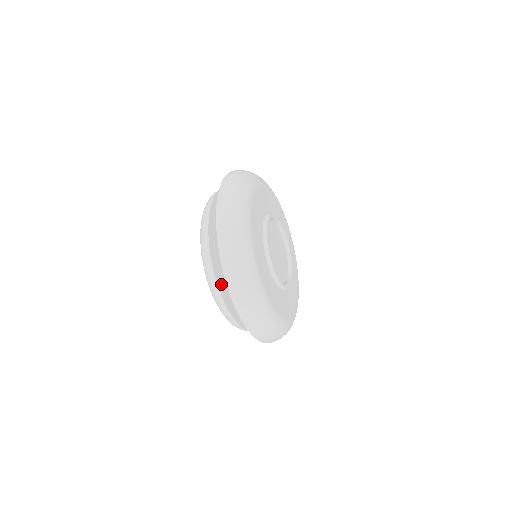
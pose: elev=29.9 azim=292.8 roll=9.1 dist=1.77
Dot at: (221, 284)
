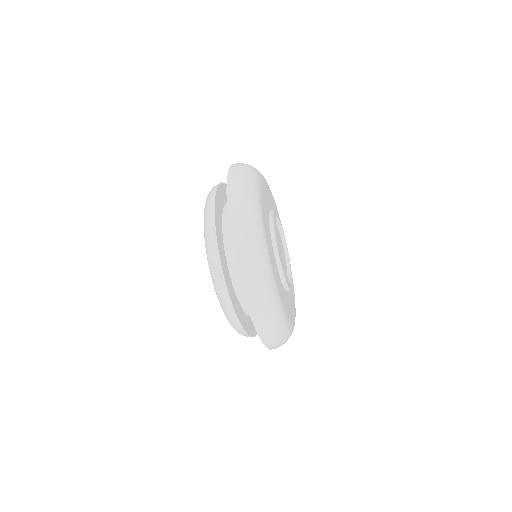
Dot at: (218, 202)
